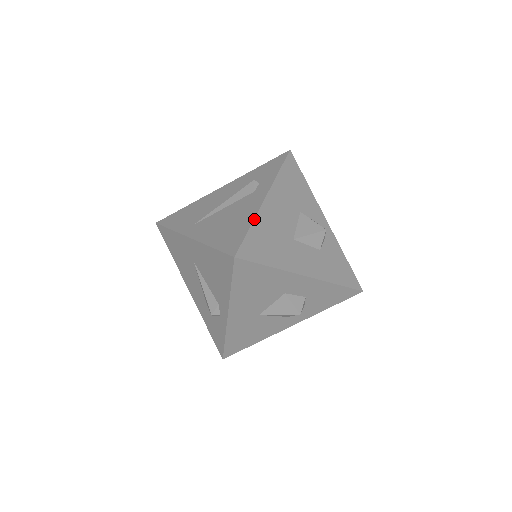
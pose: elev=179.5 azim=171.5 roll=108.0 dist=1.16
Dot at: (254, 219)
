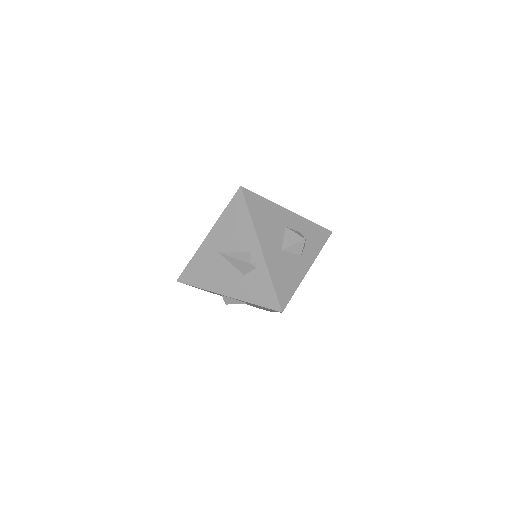
Dot at: occluded
